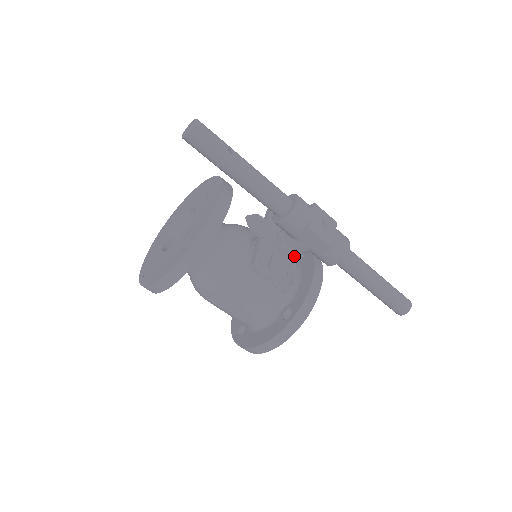
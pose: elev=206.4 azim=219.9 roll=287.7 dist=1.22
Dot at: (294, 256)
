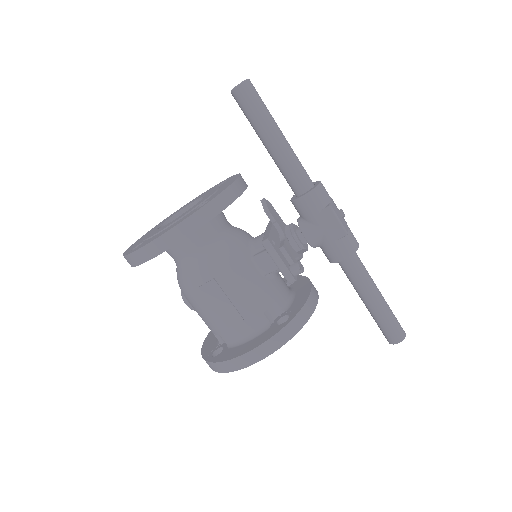
Dot at: (303, 248)
